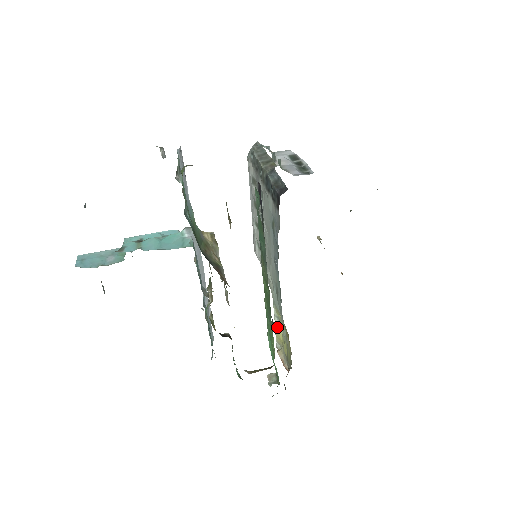
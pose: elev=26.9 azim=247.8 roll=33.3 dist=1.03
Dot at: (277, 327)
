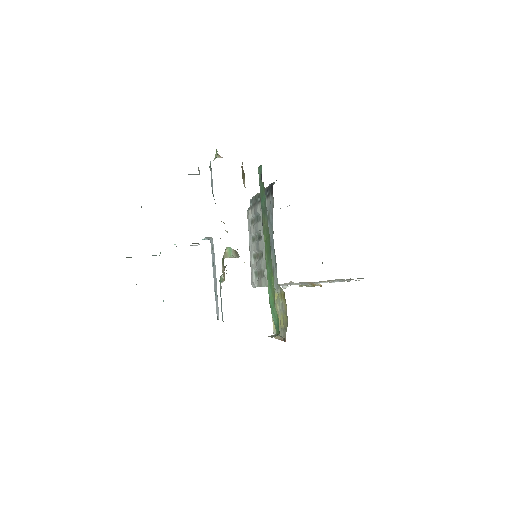
Dot at: occluded
